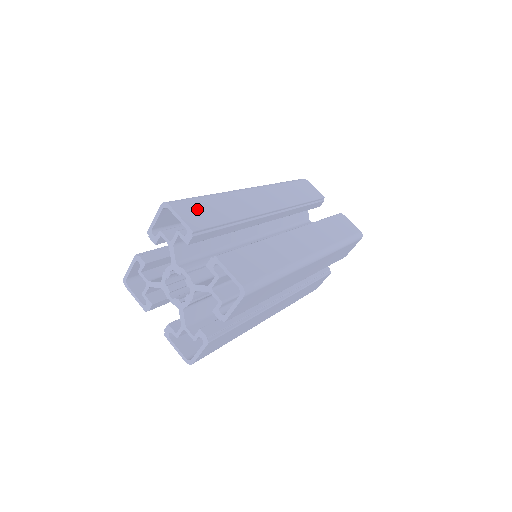
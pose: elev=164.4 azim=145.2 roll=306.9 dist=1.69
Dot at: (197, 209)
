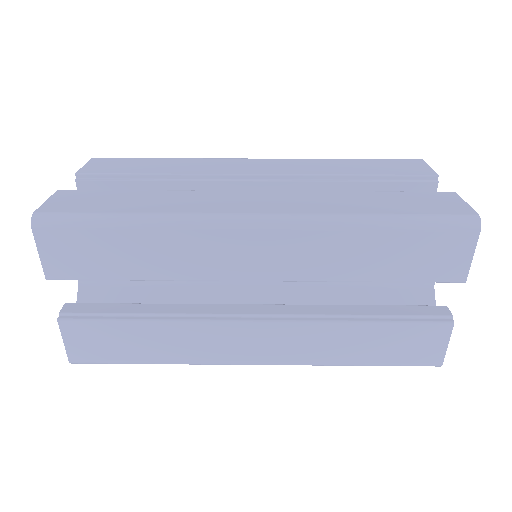
Dot at: (121, 163)
